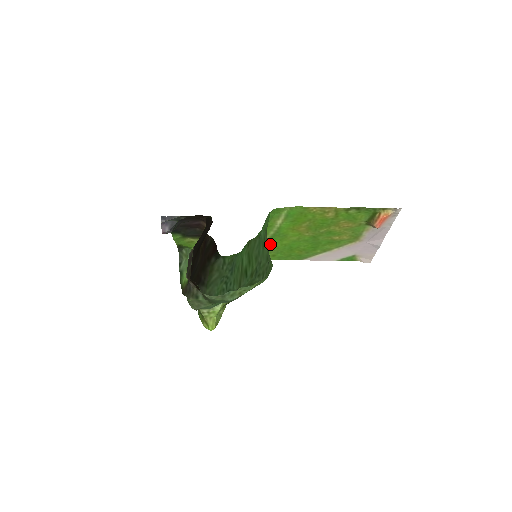
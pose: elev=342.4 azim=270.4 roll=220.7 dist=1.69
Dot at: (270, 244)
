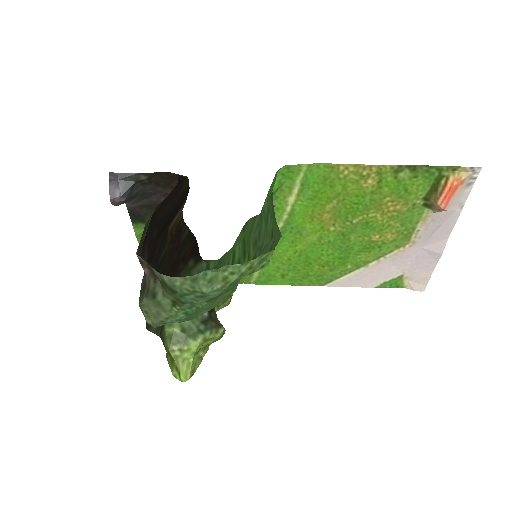
Dot at: (278, 251)
